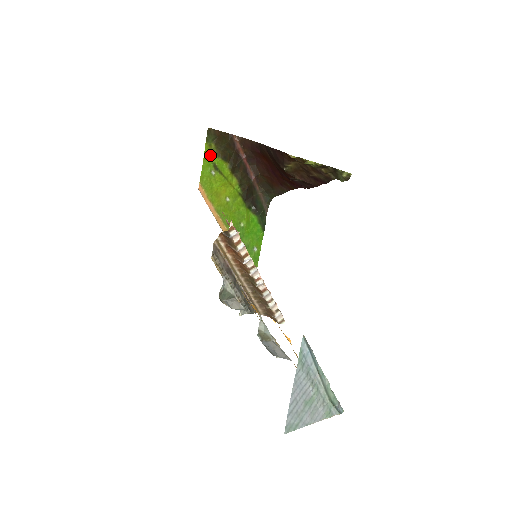
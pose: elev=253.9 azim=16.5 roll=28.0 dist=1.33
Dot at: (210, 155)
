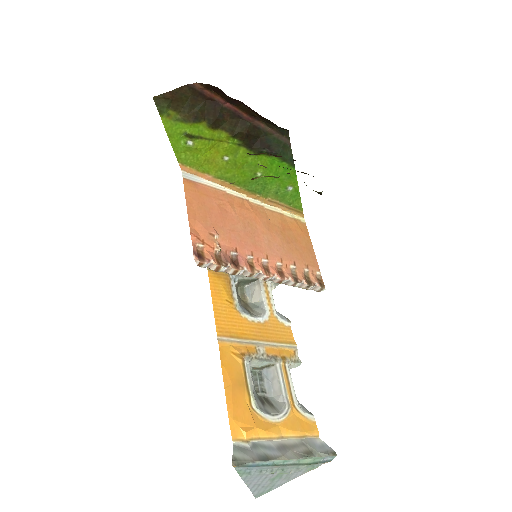
Dot at: (175, 126)
